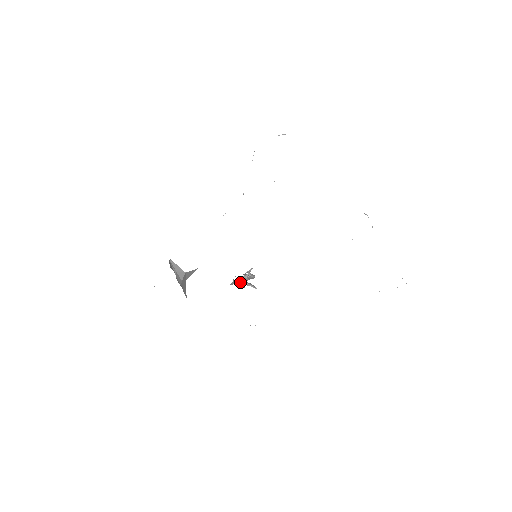
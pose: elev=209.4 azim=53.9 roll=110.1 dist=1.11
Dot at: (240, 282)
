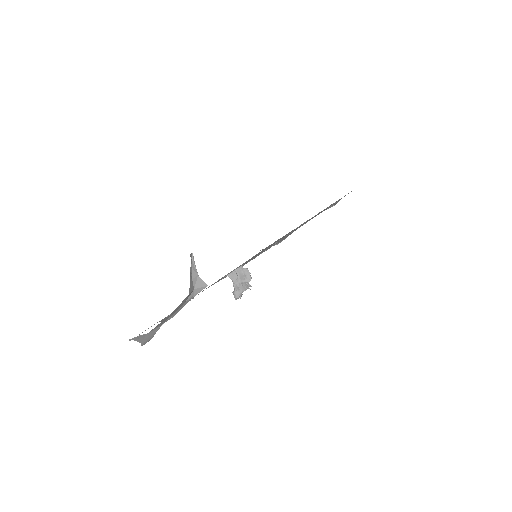
Dot at: (238, 276)
